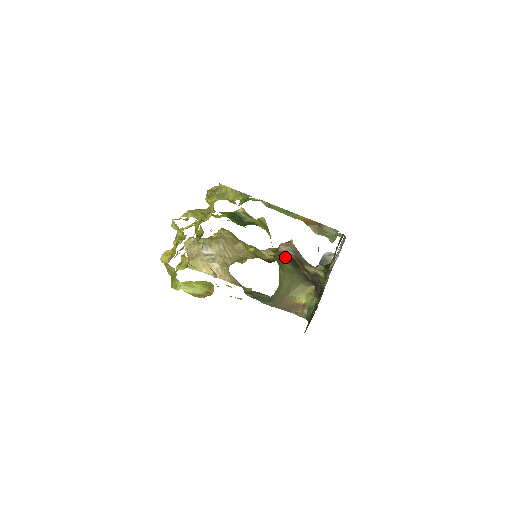
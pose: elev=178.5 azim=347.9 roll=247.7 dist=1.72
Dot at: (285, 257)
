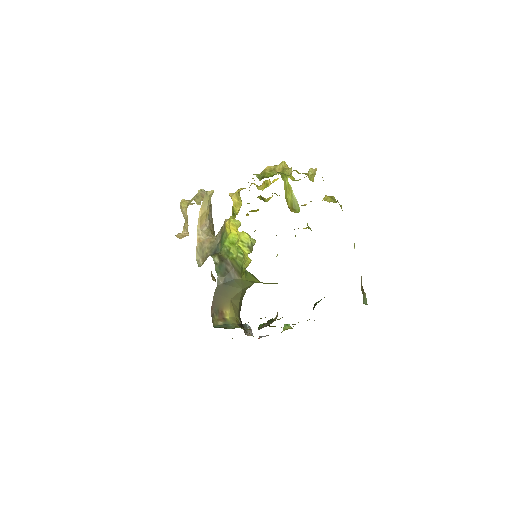
Dot at: occluded
